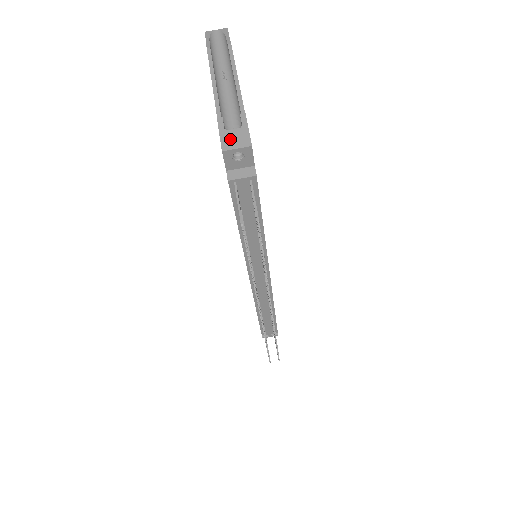
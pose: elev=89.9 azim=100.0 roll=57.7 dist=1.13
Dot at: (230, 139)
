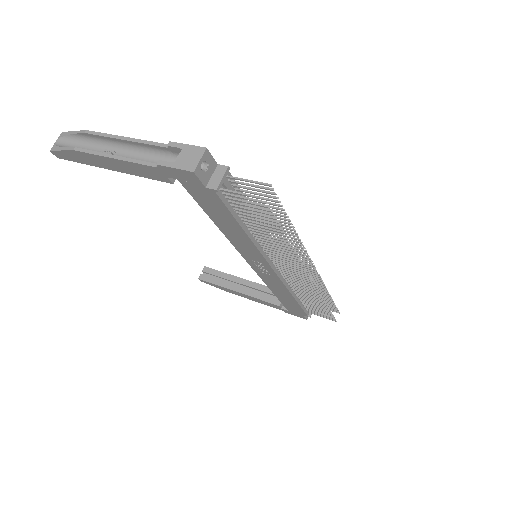
Dot at: (186, 162)
